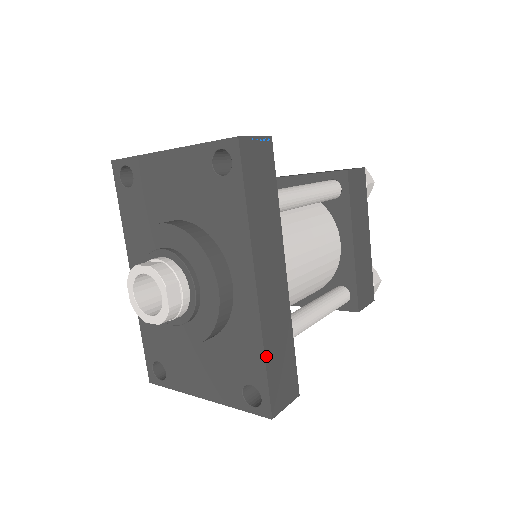
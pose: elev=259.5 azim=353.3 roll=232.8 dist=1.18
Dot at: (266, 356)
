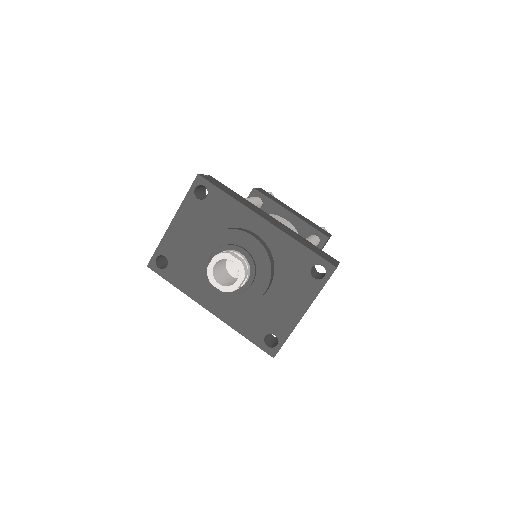
Dot at: (302, 244)
